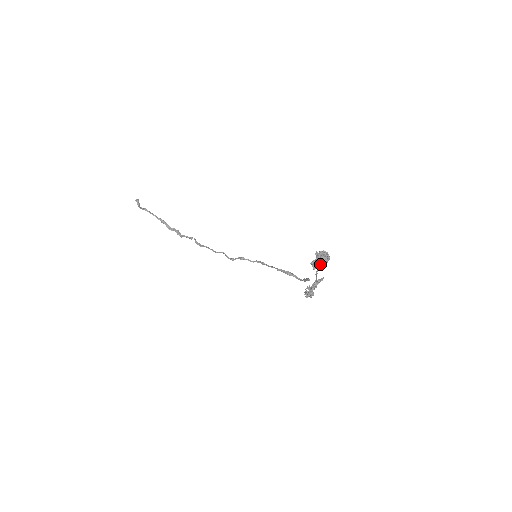
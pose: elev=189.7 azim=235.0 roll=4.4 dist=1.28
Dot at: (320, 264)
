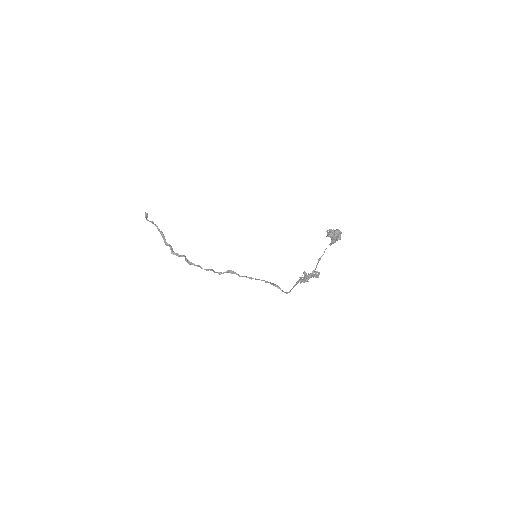
Dot at: (330, 243)
